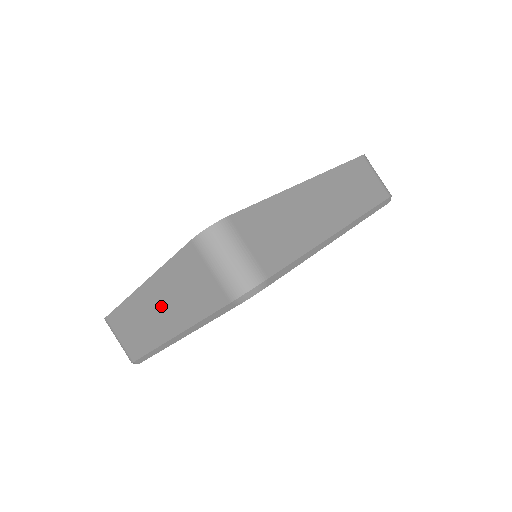
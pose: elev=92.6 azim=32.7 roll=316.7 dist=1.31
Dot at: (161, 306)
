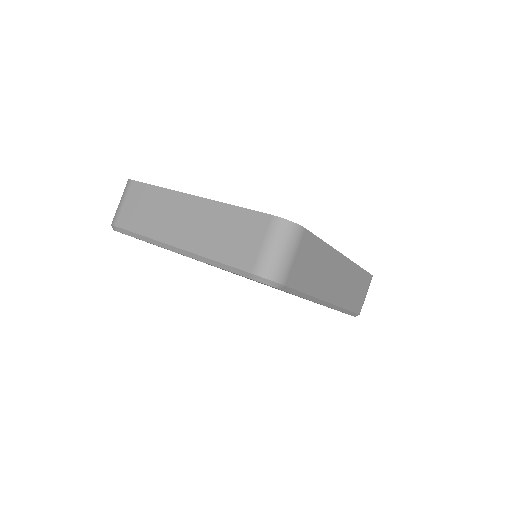
Dot at: (193, 222)
